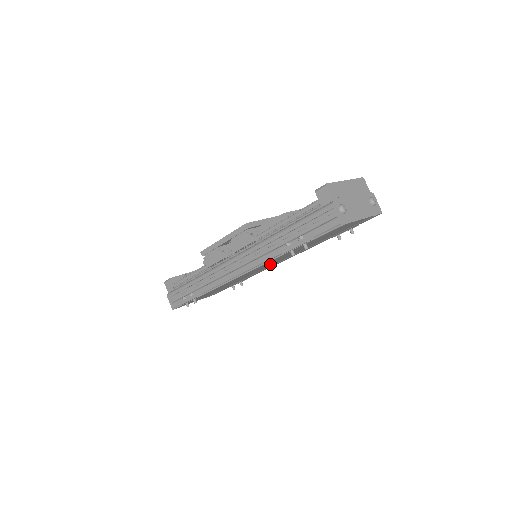
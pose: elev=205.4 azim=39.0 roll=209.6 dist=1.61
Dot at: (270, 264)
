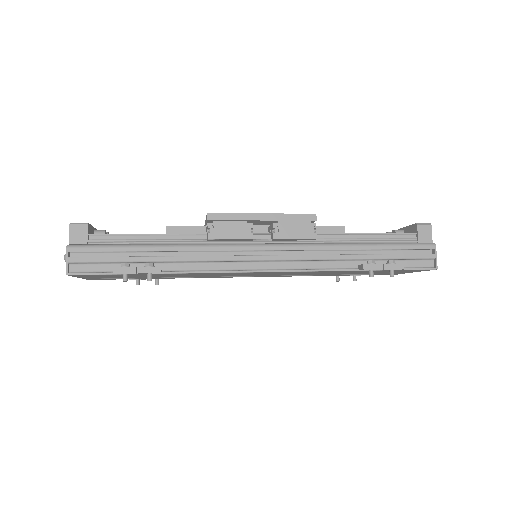
Dot at: (272, 274)
